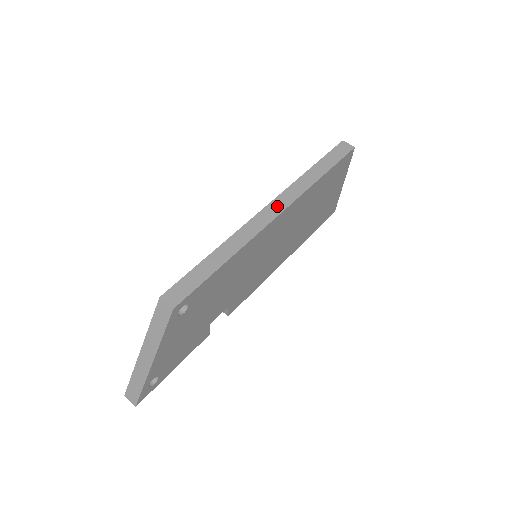
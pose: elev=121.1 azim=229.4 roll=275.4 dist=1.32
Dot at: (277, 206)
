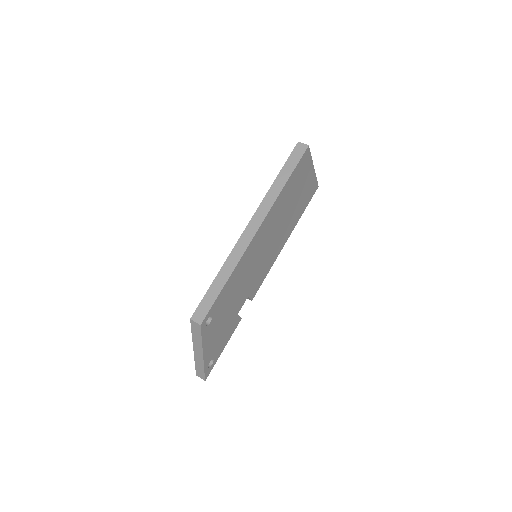
Dot at: (255, 222)
